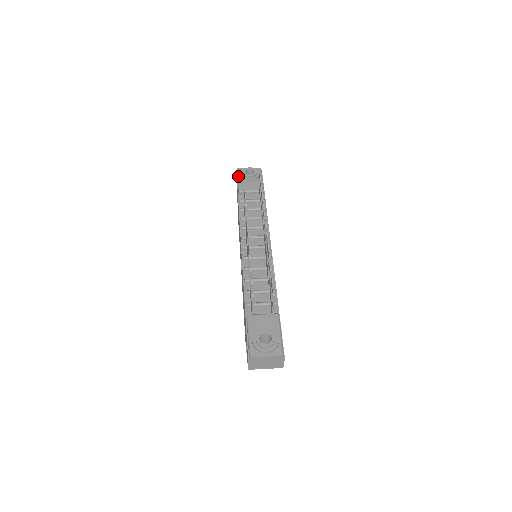
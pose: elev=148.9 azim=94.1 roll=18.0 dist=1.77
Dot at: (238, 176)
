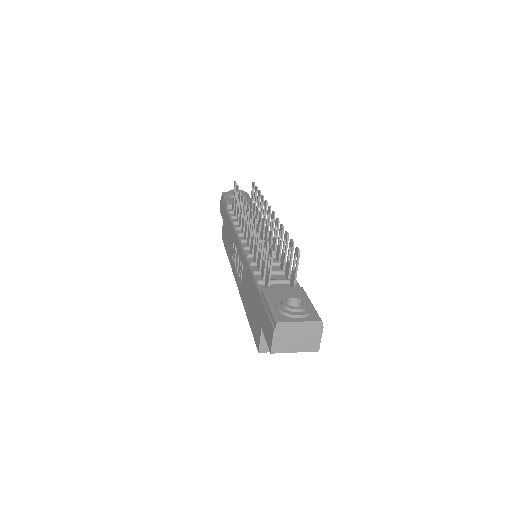
Dot at: (224, 196)
